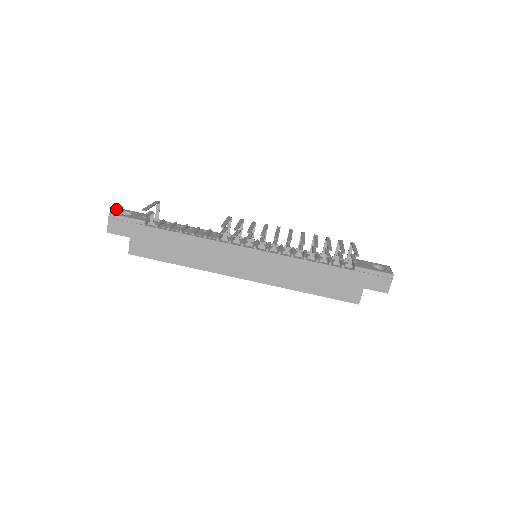
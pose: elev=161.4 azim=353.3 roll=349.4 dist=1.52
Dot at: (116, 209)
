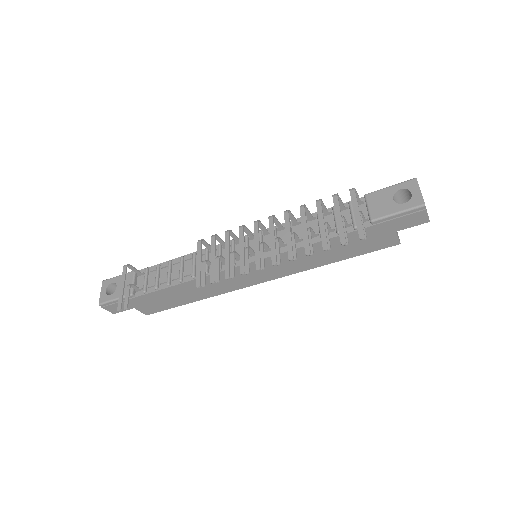
Dot at: (101, 287)
